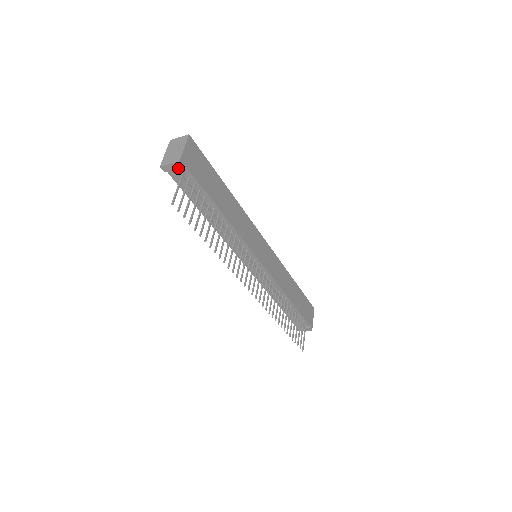
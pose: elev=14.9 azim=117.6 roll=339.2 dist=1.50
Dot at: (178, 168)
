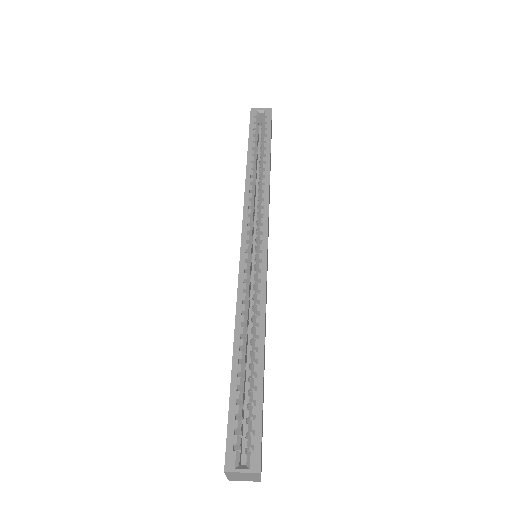
Dot at: occluded
